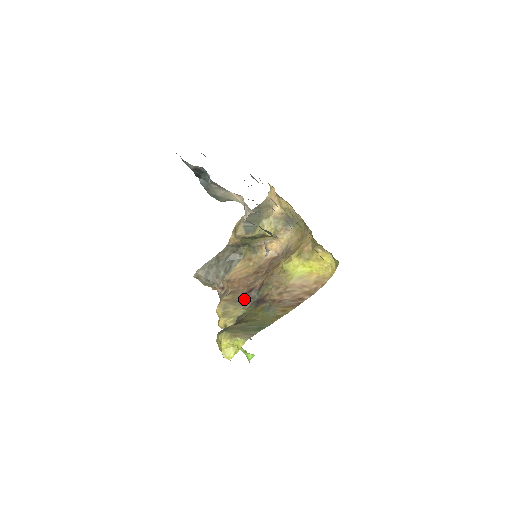
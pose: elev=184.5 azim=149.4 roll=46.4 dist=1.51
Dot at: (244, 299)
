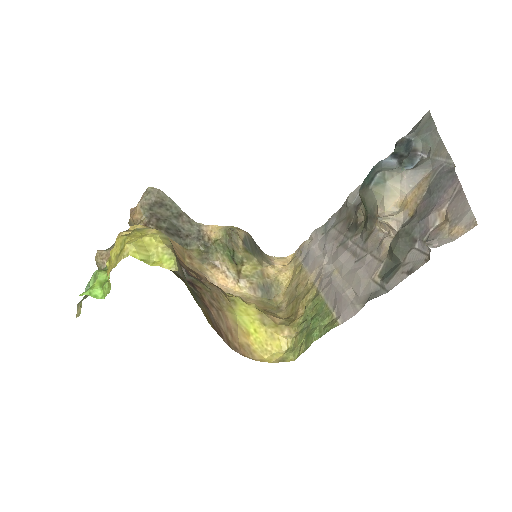
Dot at: occluded
